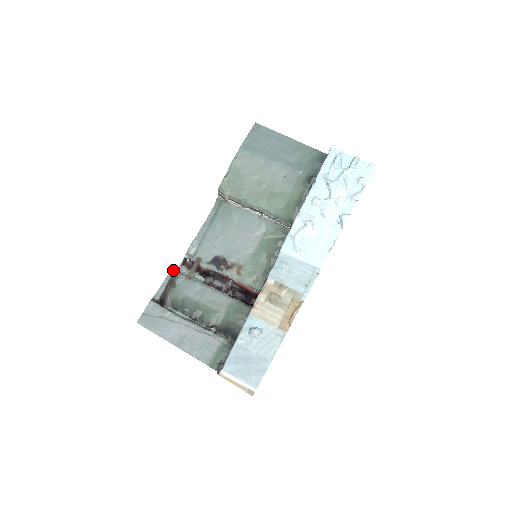
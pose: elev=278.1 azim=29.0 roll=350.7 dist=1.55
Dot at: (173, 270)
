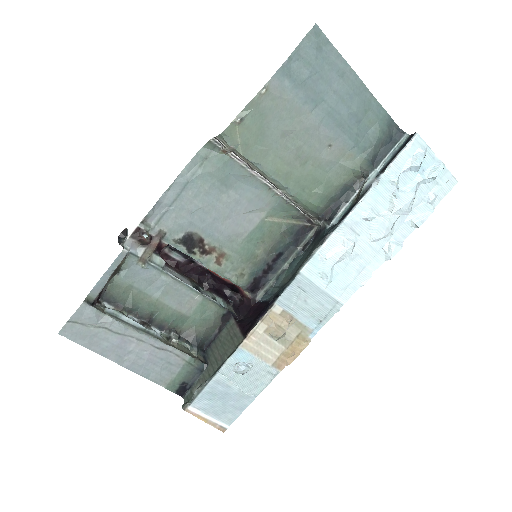
Dot at: (122, 255)
